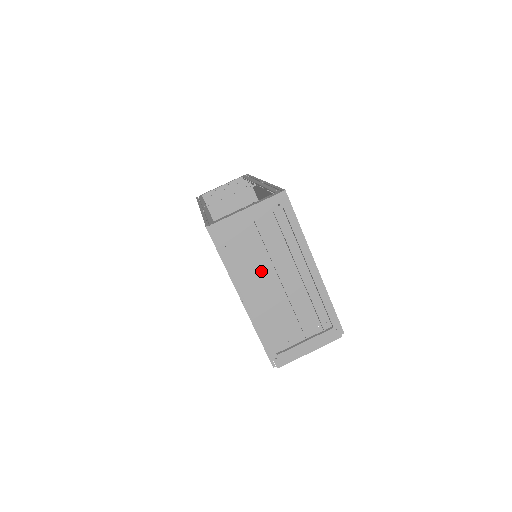
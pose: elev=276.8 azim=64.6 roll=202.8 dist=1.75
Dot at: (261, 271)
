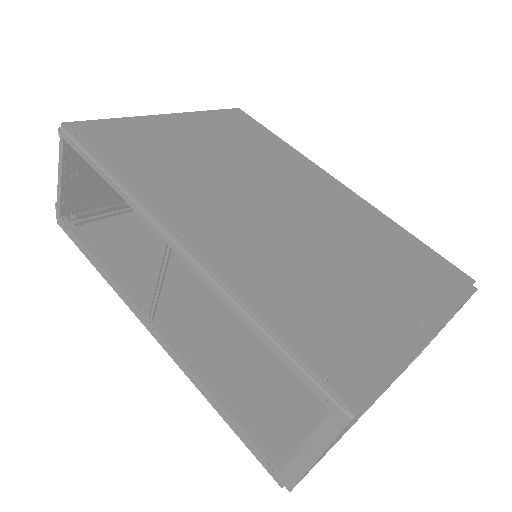
Dot at: occluded
